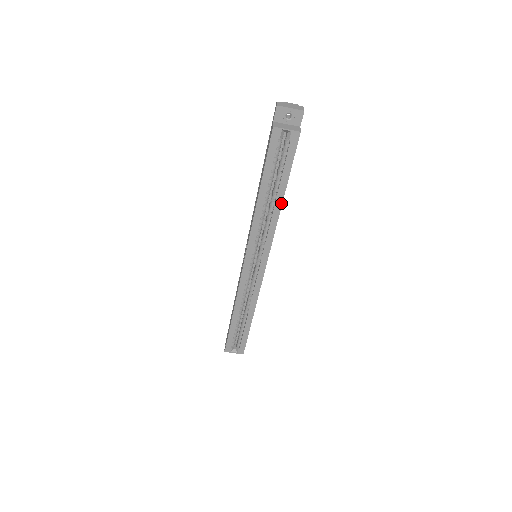
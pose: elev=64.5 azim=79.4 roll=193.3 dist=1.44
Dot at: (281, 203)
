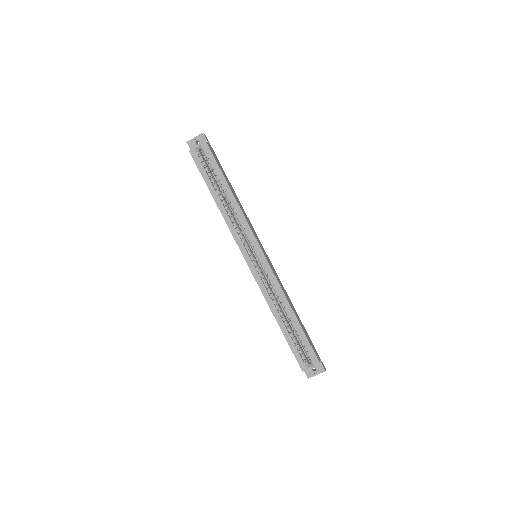
Dot at: (233, 195)
